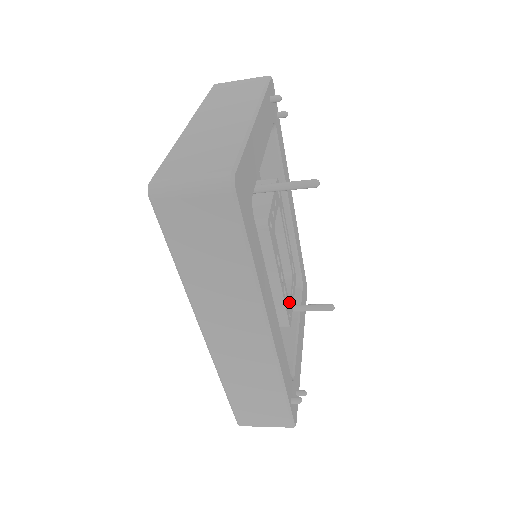
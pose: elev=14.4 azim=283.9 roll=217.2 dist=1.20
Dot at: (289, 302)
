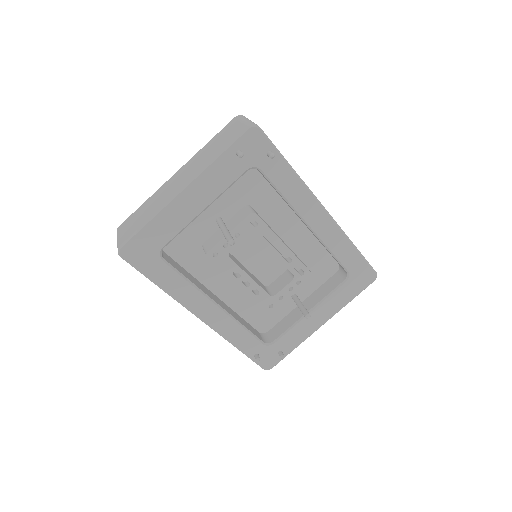
Dot at: (273, 297)
